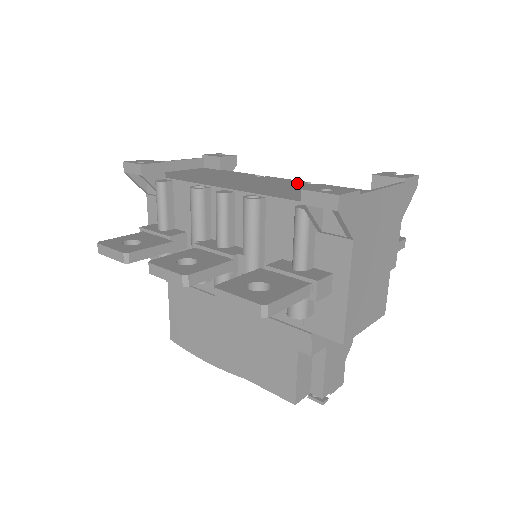
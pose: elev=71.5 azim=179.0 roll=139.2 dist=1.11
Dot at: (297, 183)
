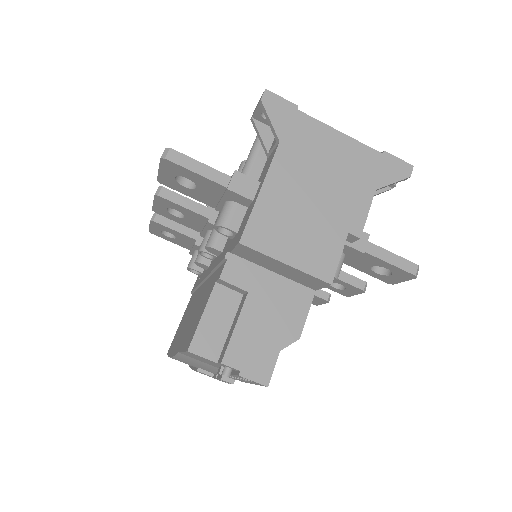
Dot at: occluded
